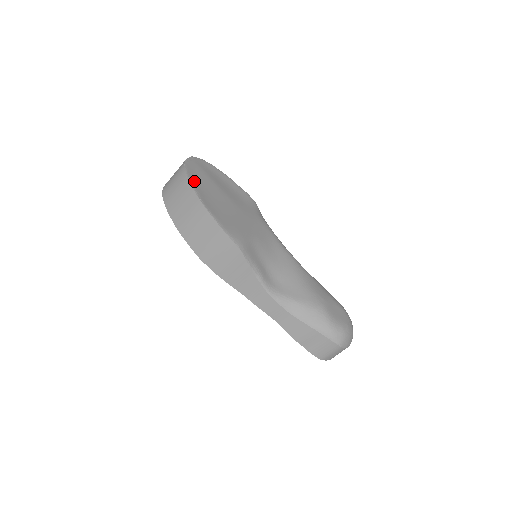
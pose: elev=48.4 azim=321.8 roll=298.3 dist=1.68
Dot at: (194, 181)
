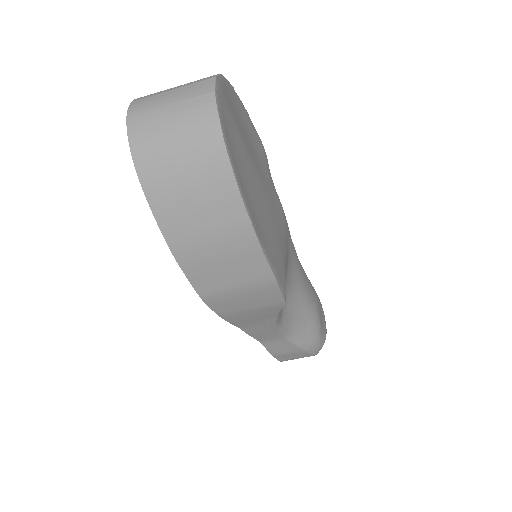
Dot at: (236, 168)
